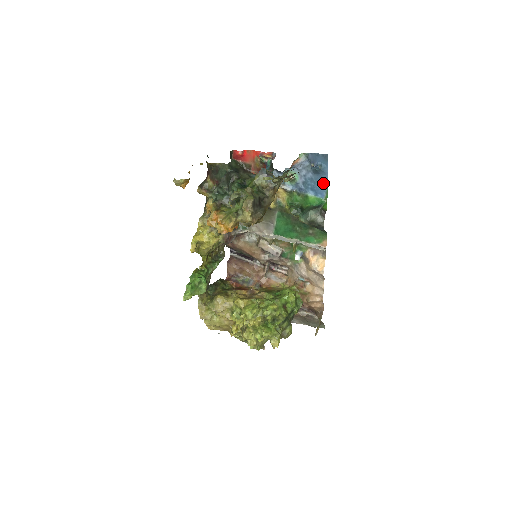
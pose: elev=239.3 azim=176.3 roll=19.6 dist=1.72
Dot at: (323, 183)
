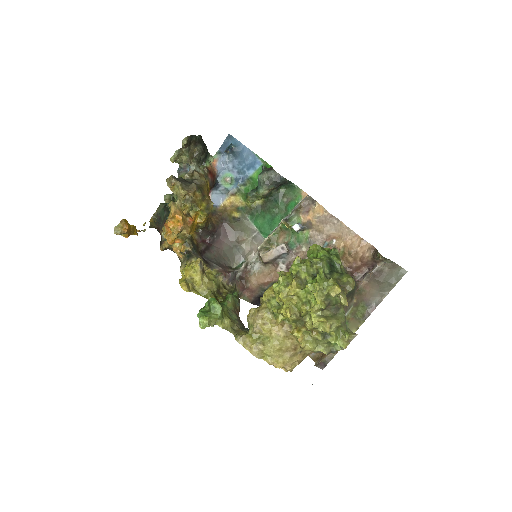
Dot at: (249, 155)
